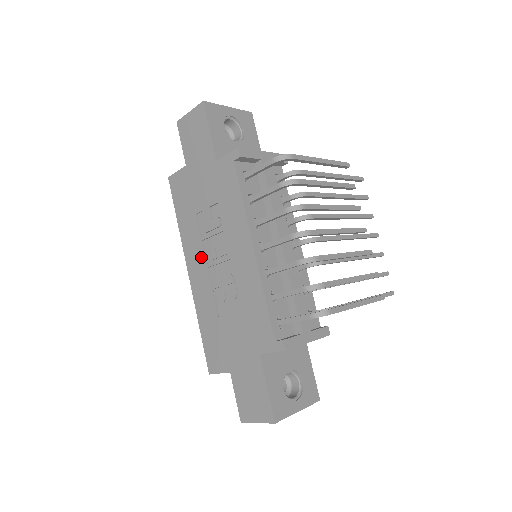
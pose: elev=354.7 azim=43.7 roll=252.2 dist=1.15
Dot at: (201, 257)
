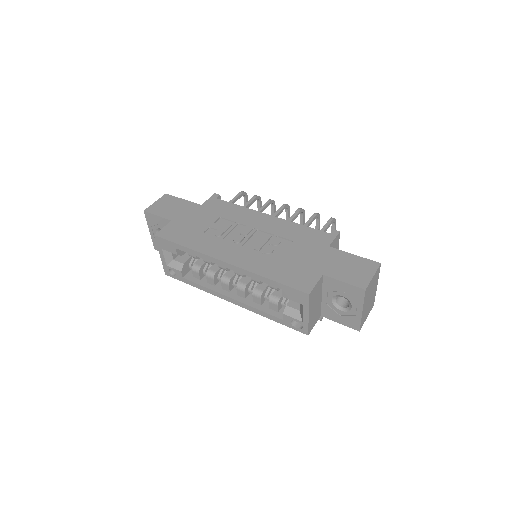
Dot at: (230, 245)
